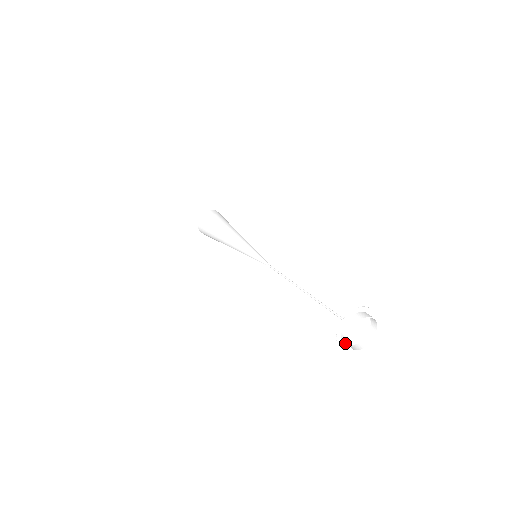
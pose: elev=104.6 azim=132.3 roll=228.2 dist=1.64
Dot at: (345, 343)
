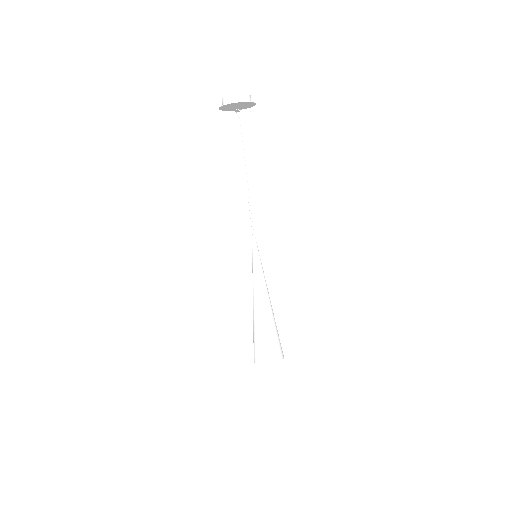
Dot at: (224, 102)
